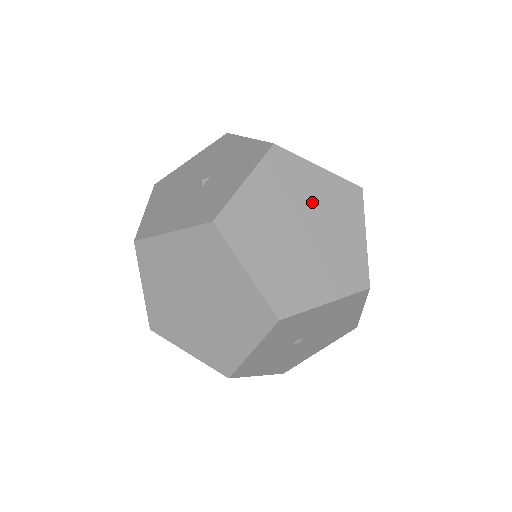
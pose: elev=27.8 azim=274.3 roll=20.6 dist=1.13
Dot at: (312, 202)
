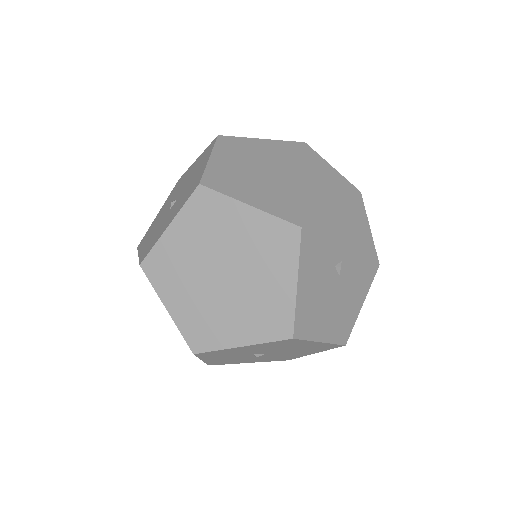
Dot at: (236, 246)
